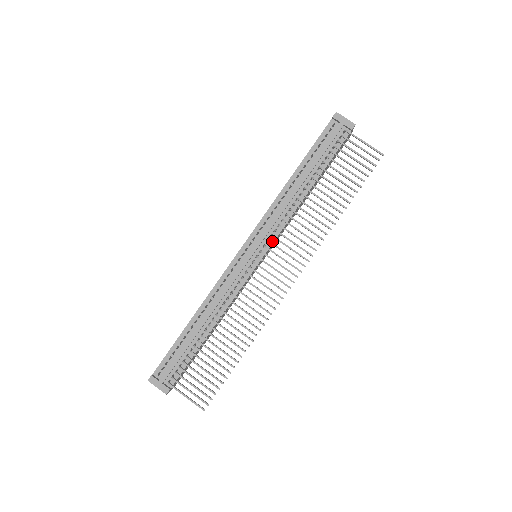
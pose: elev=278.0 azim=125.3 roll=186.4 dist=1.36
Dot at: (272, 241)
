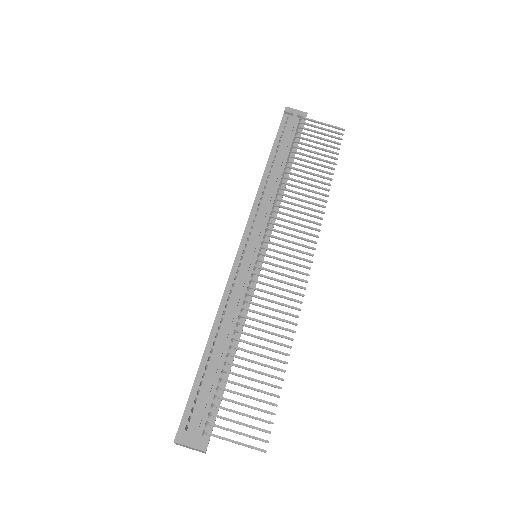
Dot at: (270, 230)
